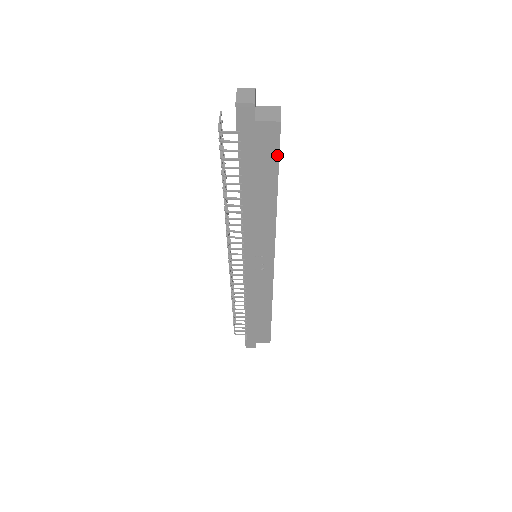
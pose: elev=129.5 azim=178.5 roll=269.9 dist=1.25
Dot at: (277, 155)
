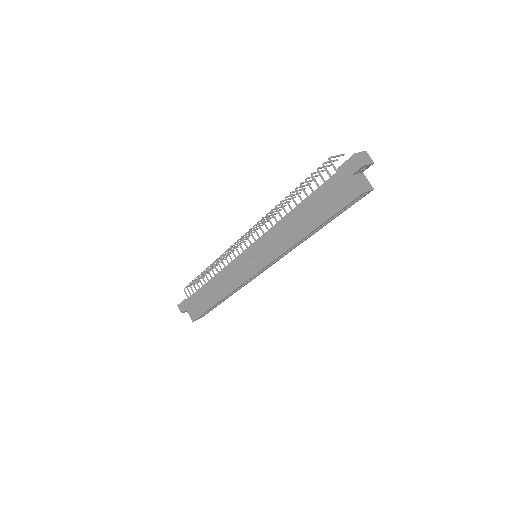
Dot at: (339, 209)
